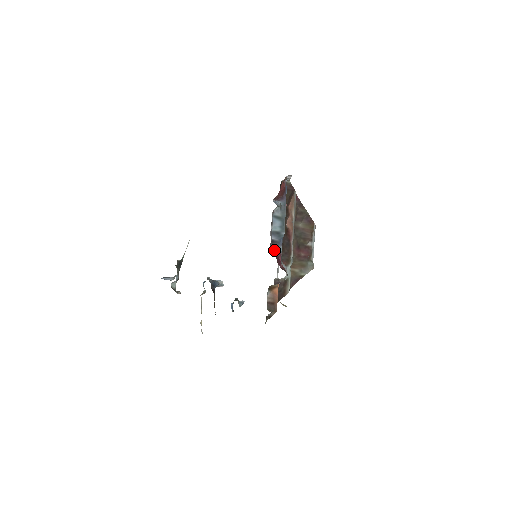
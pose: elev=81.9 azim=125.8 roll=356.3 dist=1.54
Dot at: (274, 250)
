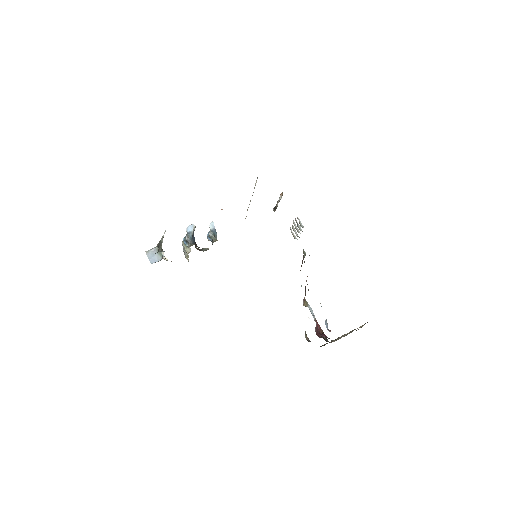
Dot at: (315, 327)
